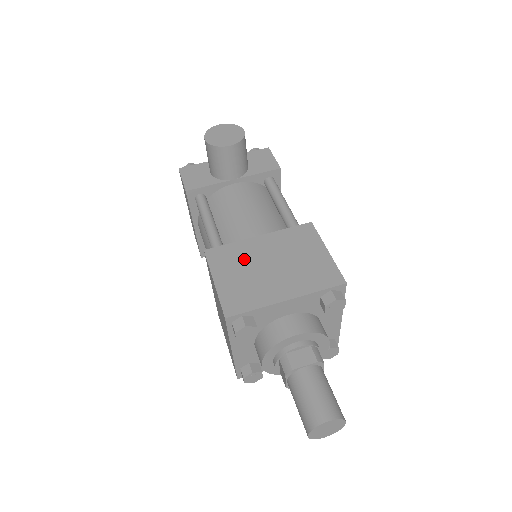
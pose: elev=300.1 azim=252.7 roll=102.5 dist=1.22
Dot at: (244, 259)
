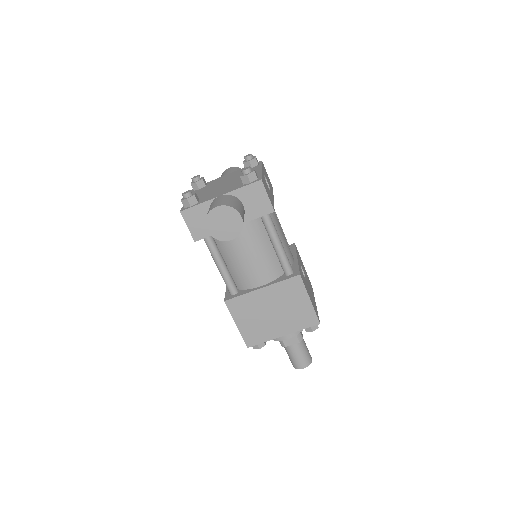
Dot at: (253, 308)
